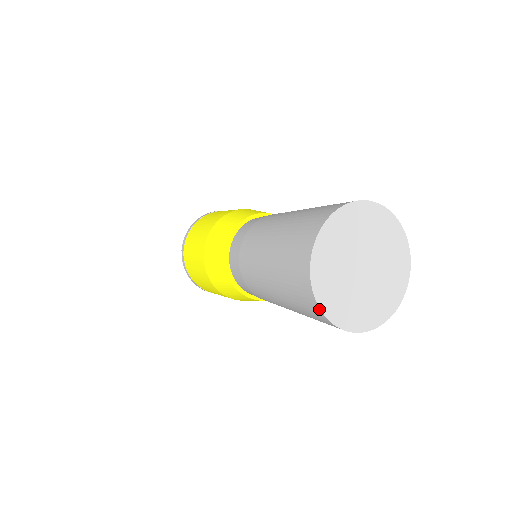
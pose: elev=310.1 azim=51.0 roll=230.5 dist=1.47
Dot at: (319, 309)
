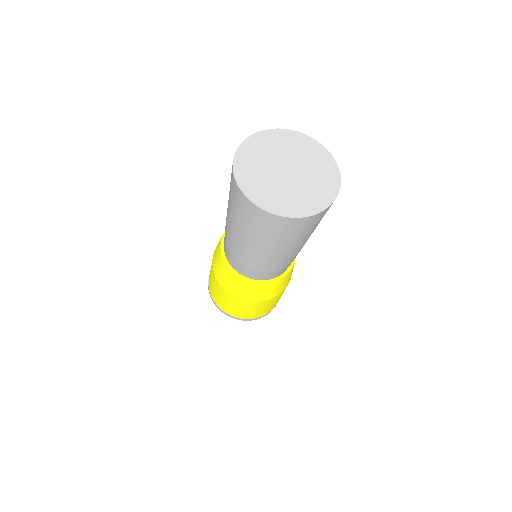
Dot at: (235, 180)
